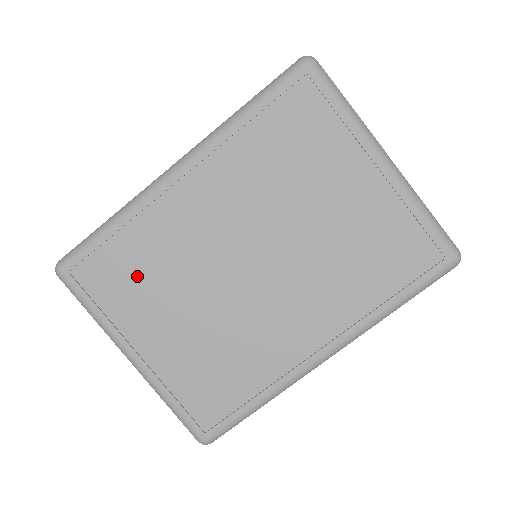
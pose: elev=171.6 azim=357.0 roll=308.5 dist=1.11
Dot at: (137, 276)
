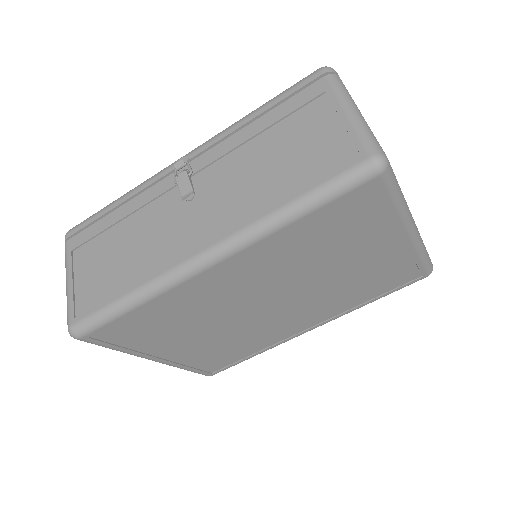
Dot at: (161, 327)
